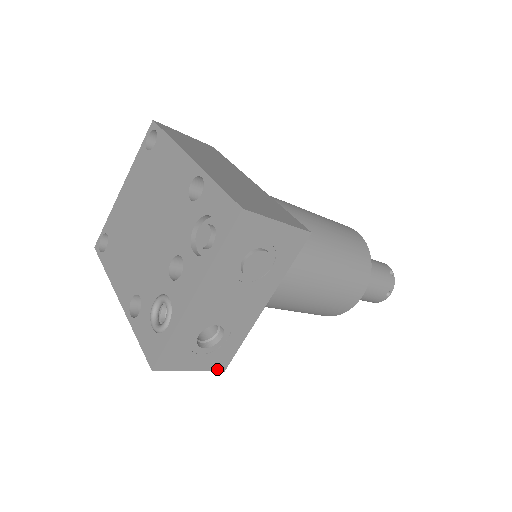
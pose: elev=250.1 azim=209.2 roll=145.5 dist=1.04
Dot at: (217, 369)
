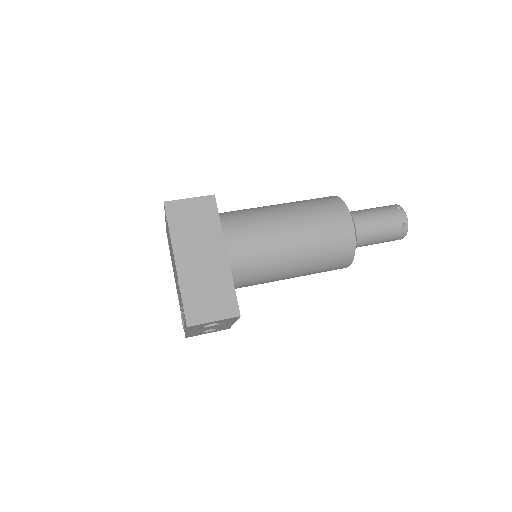
Dot at: occluded
